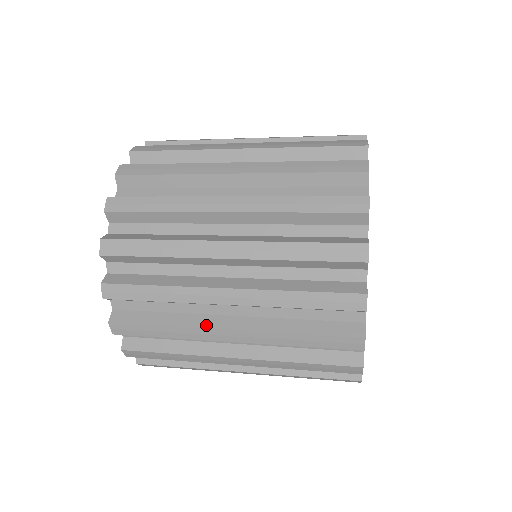
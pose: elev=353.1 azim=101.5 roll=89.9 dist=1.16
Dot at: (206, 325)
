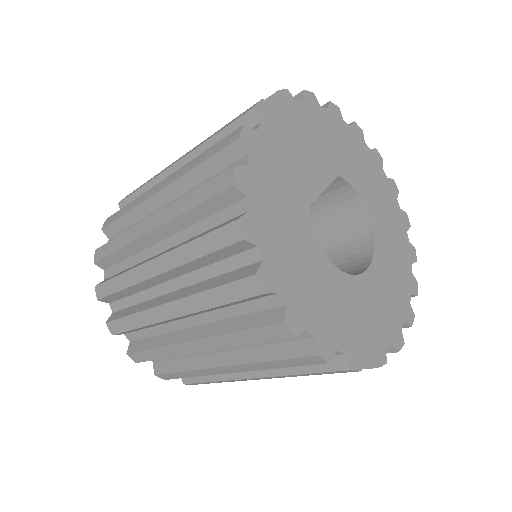
Dot at: occluded
